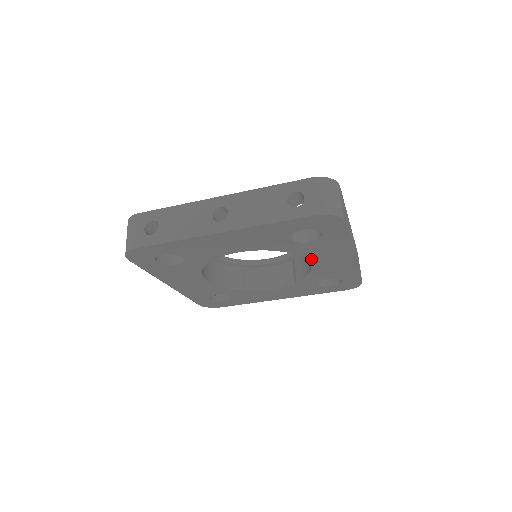
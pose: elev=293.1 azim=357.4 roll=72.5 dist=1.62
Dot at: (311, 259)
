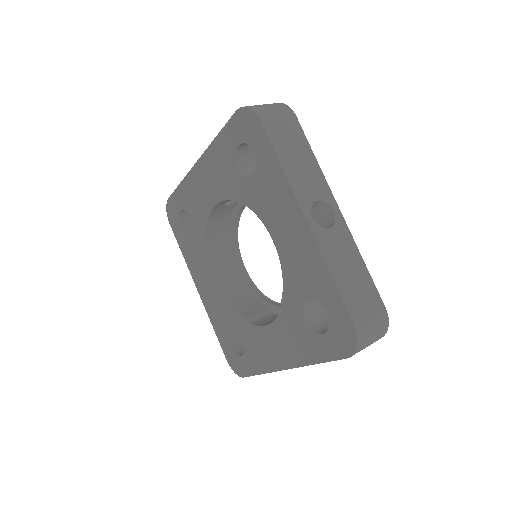
Dot at: (270, 226)
